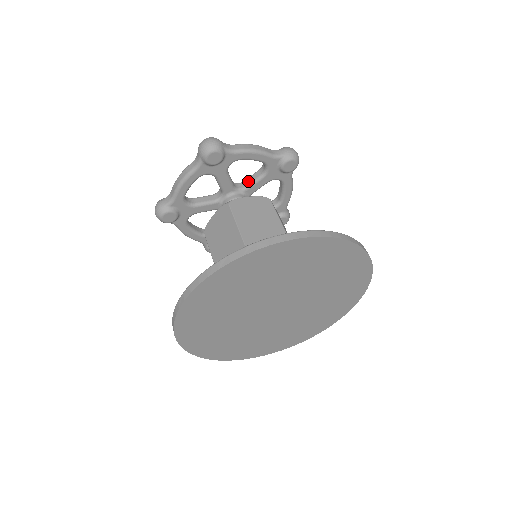
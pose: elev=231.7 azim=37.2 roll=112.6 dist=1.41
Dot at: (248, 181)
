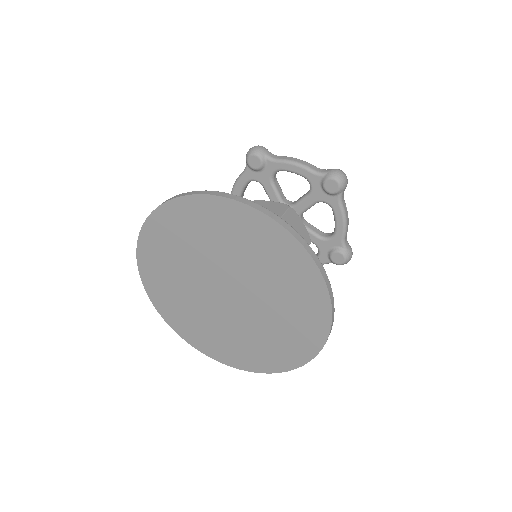
Dot at: (298, 199)
